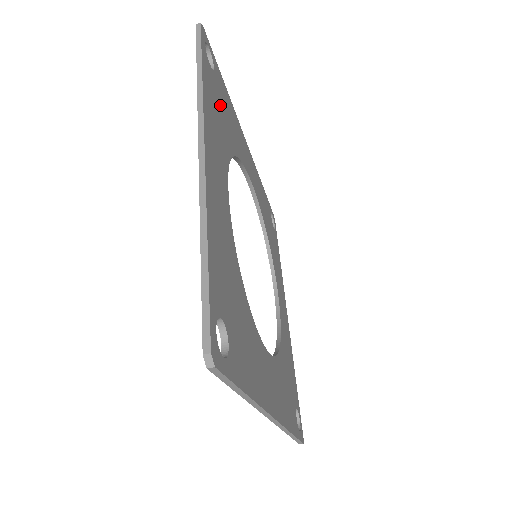
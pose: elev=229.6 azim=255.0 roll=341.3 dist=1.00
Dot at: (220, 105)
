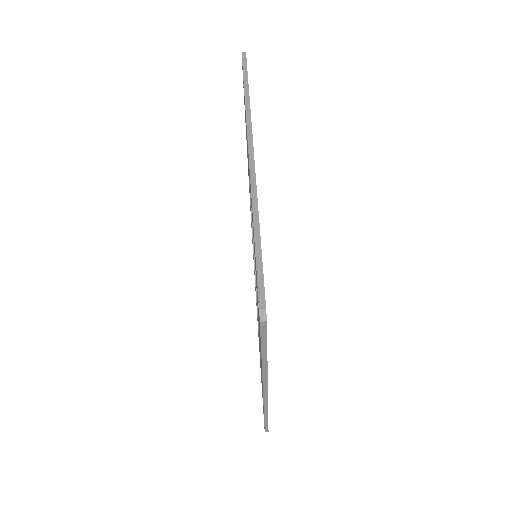
Dot at: occluded
